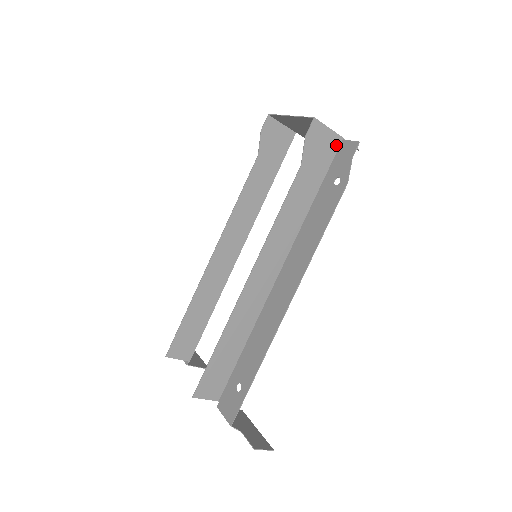
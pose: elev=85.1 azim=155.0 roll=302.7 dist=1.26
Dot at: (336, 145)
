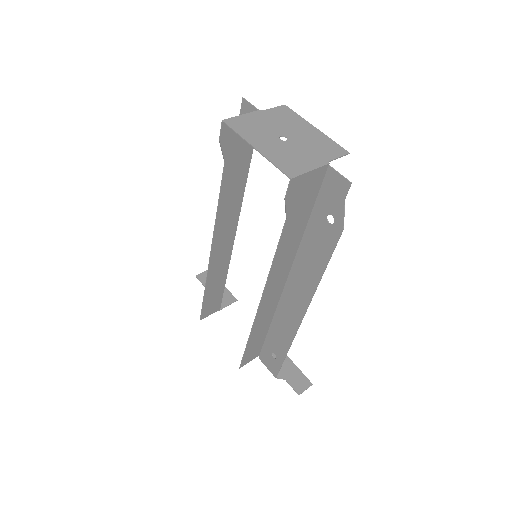
Dot at: (322, 175)
